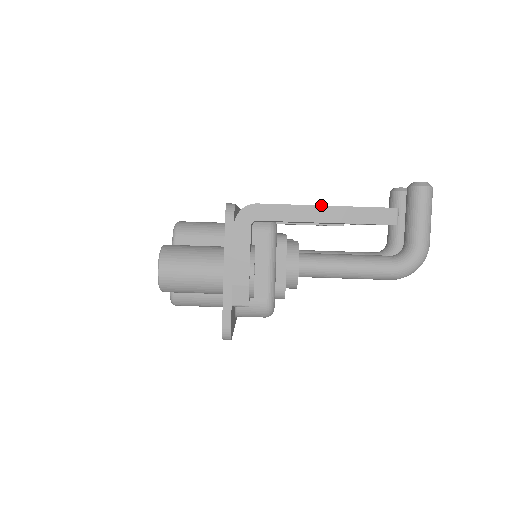
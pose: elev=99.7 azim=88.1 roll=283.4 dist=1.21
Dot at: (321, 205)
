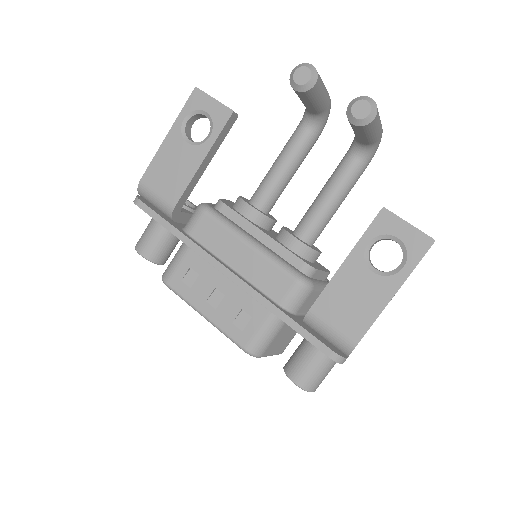
Dot at: occluded
